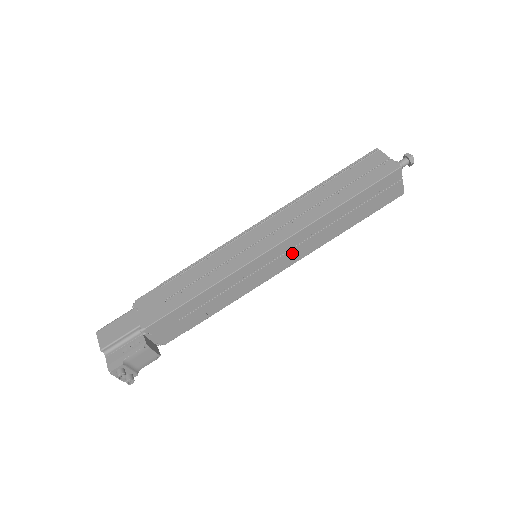
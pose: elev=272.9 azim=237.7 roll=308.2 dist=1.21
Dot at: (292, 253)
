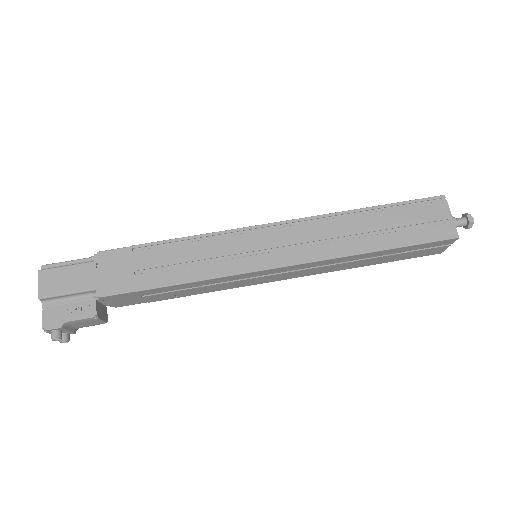
Dot at: (297, 272)
